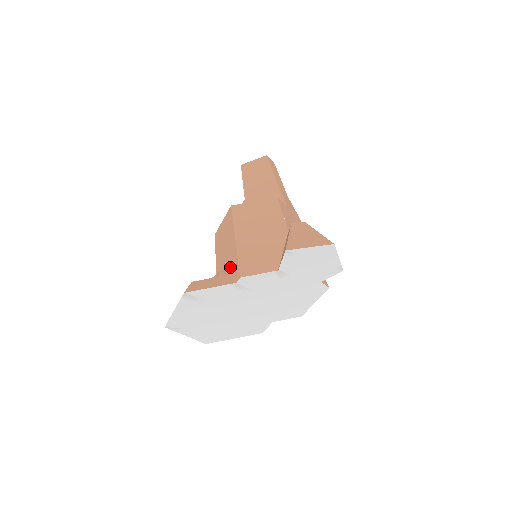
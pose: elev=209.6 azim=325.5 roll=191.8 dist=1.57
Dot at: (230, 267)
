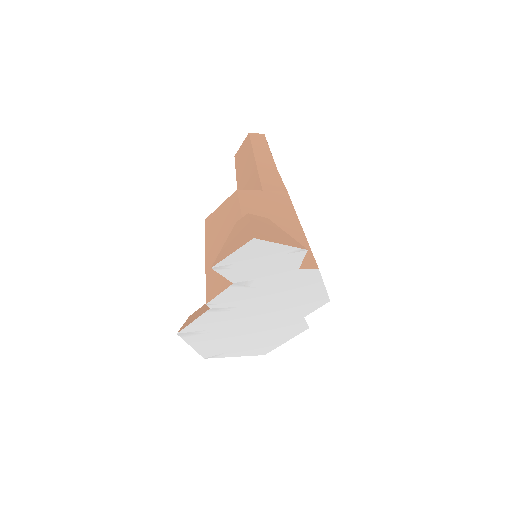
Dot at: occluded
